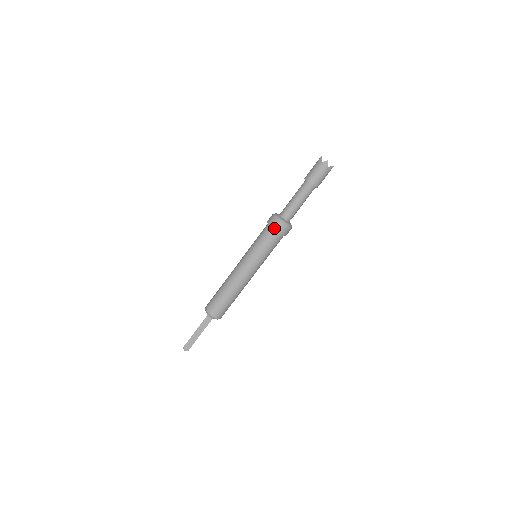
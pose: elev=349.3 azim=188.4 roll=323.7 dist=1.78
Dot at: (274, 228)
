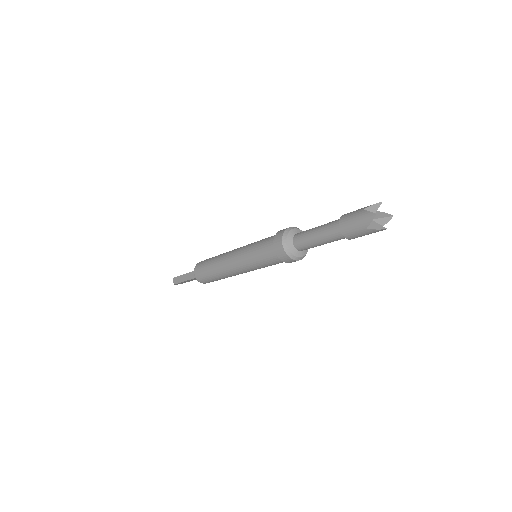
Dot at: (274, 242)
